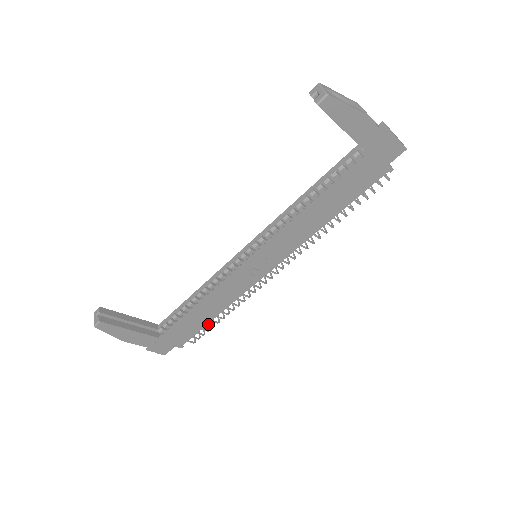
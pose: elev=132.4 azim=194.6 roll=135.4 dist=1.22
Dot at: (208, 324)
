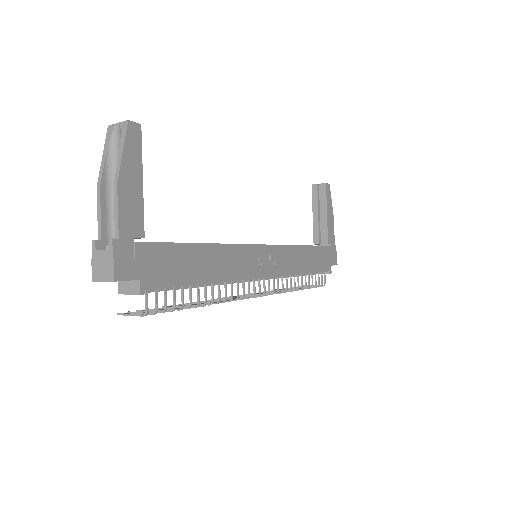
Dot at: occluded
